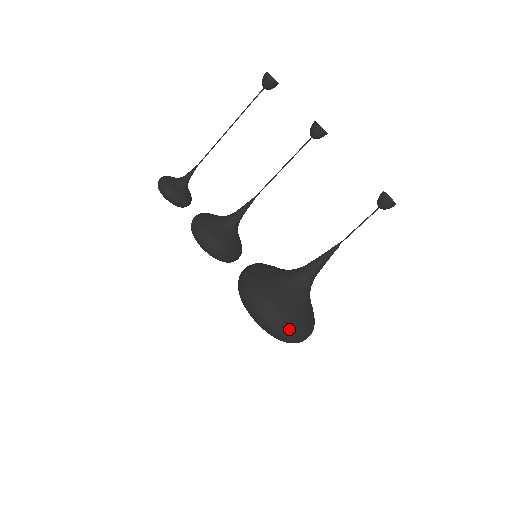
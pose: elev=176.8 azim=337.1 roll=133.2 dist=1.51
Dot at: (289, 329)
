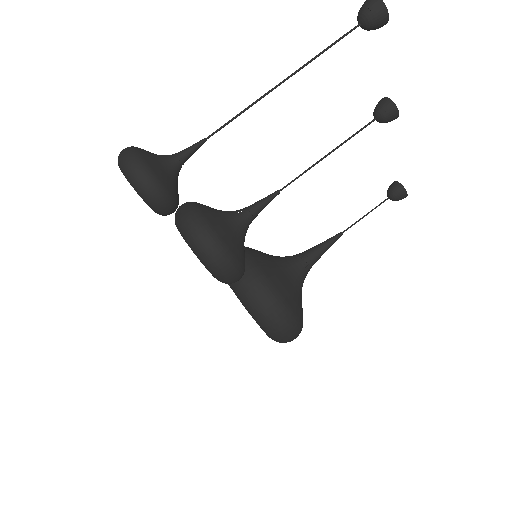
Dot at: occluded
